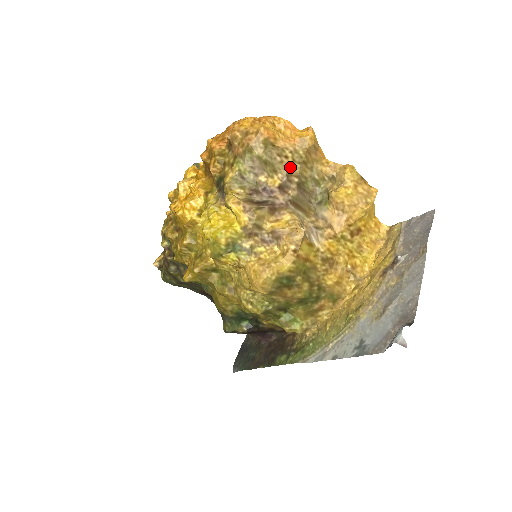
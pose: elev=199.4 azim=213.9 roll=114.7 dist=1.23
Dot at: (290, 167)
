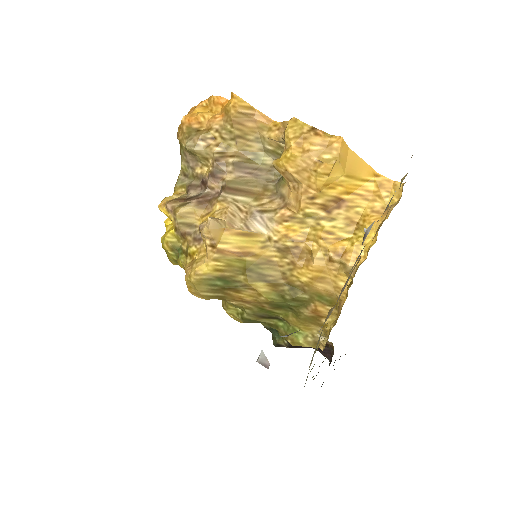
Dot at: (222, 148)
